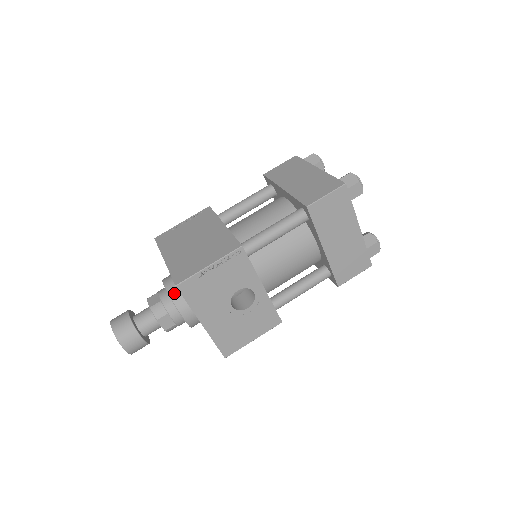
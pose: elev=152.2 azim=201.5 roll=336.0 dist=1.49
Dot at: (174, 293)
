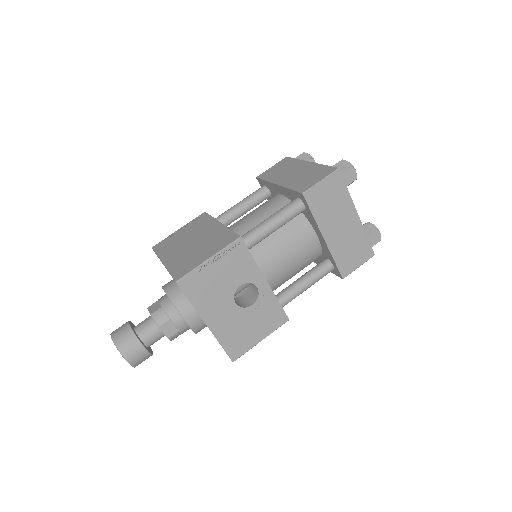
Dot at: (175, 296)
